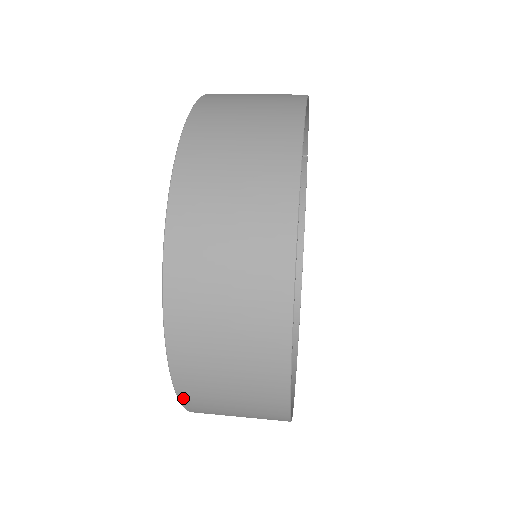
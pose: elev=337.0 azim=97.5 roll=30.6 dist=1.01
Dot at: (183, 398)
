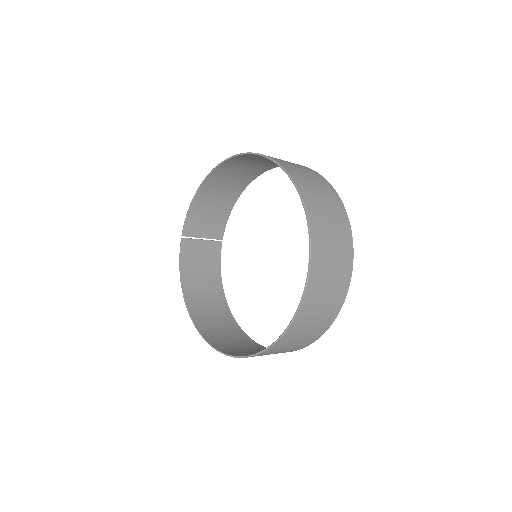
Dot at: (312, 269)
